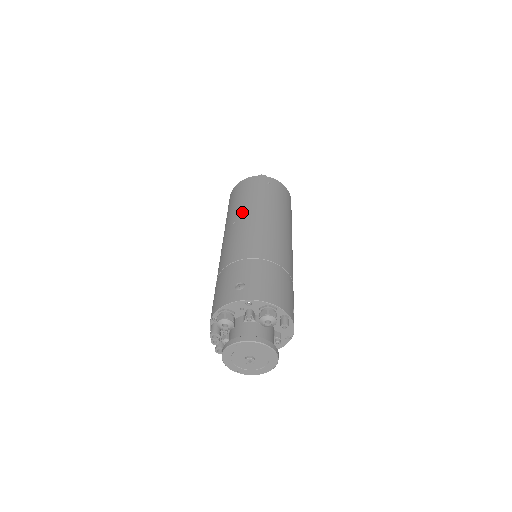
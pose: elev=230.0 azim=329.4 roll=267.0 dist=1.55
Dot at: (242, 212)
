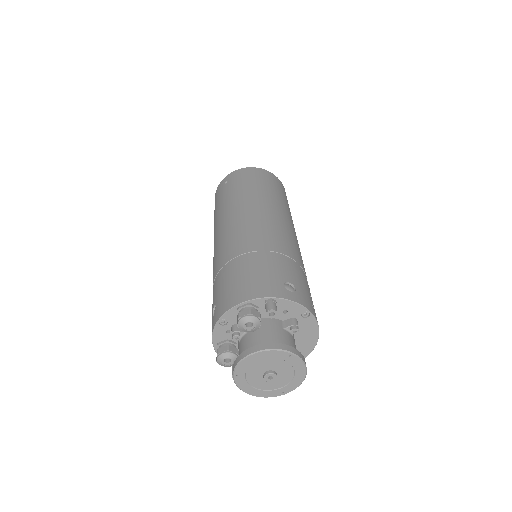
Dot at: occluded
